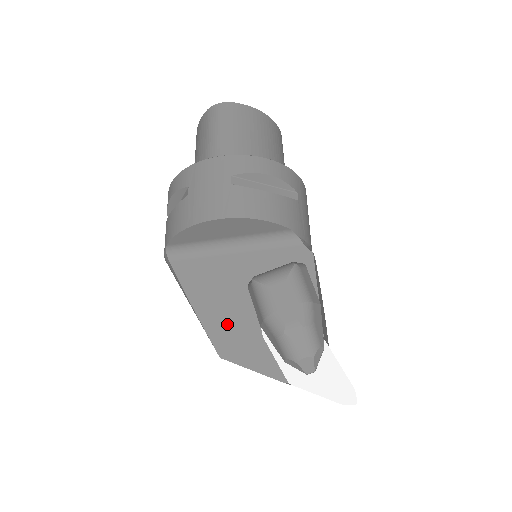
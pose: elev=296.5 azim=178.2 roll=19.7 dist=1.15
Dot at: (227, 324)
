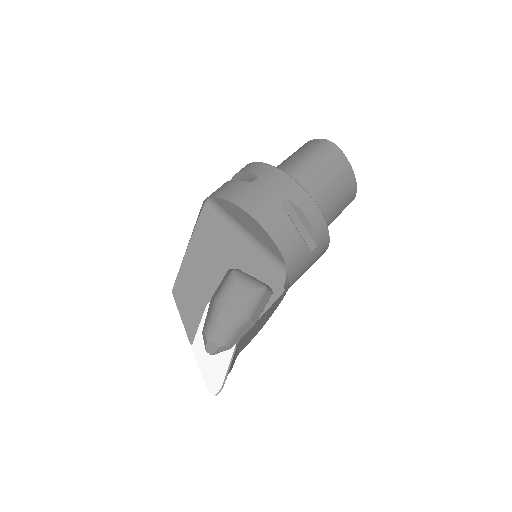
Dot at: (195, 278)
